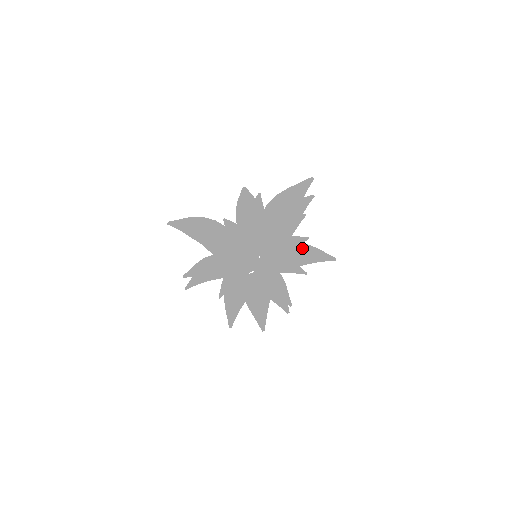
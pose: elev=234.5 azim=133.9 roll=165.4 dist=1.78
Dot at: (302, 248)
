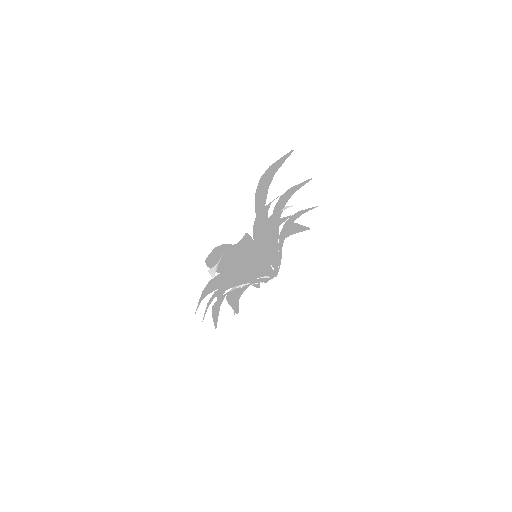
Dot at: occluded
